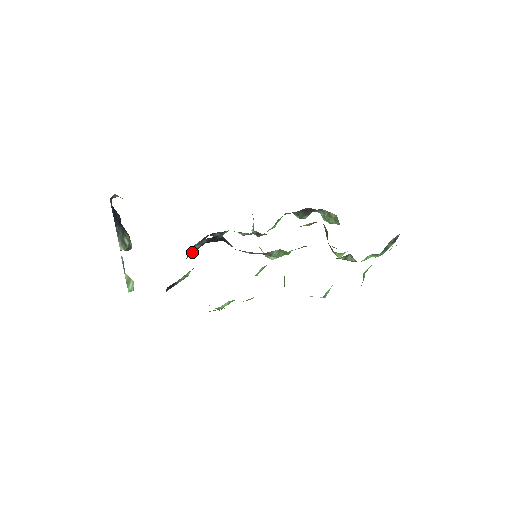
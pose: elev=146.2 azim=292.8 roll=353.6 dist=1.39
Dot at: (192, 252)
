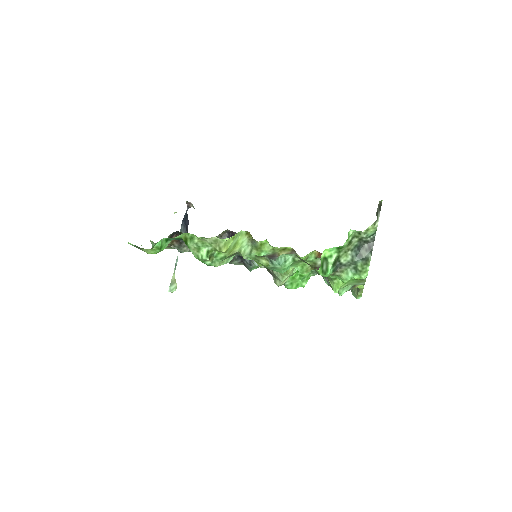
Dot at: occluded
